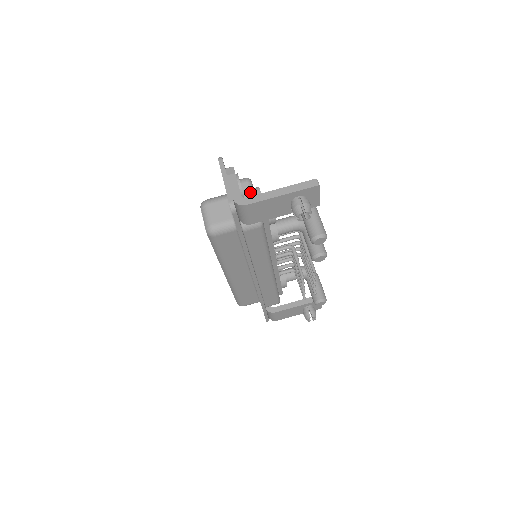
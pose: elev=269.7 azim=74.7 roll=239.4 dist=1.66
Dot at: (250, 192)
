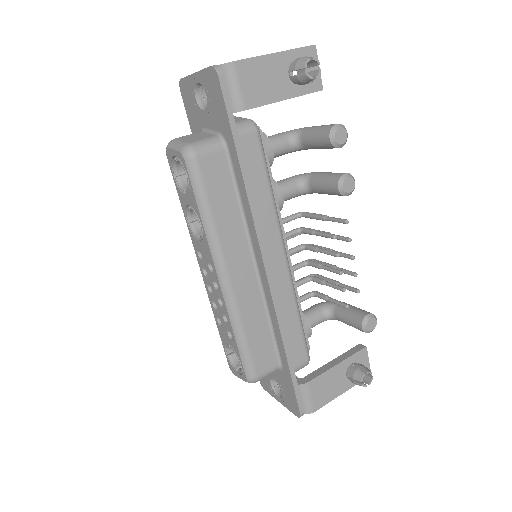
Dot at: occluded
